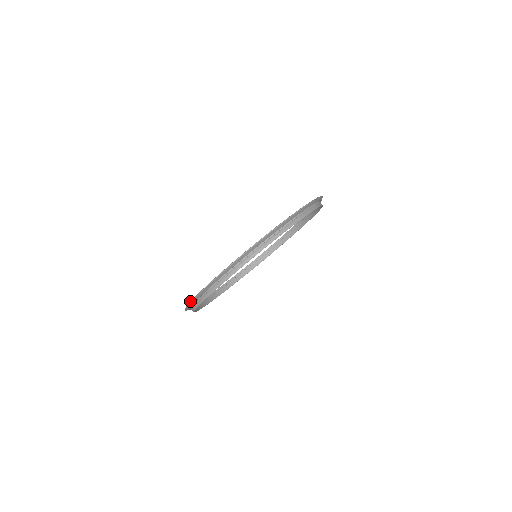
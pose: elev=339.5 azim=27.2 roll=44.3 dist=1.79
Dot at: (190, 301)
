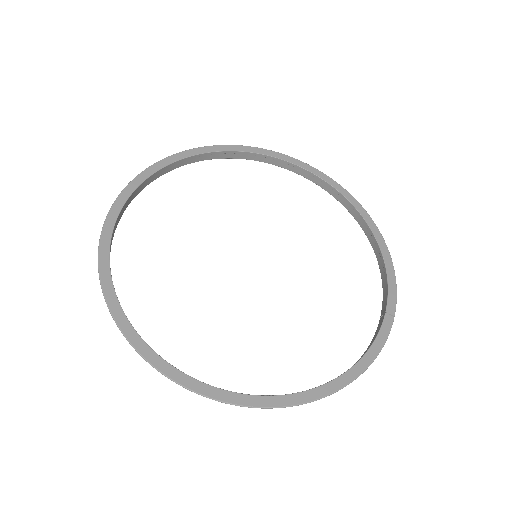
Dot at: (139, 353)
